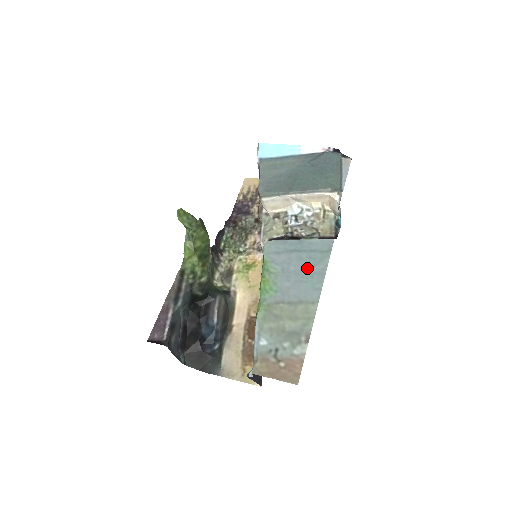
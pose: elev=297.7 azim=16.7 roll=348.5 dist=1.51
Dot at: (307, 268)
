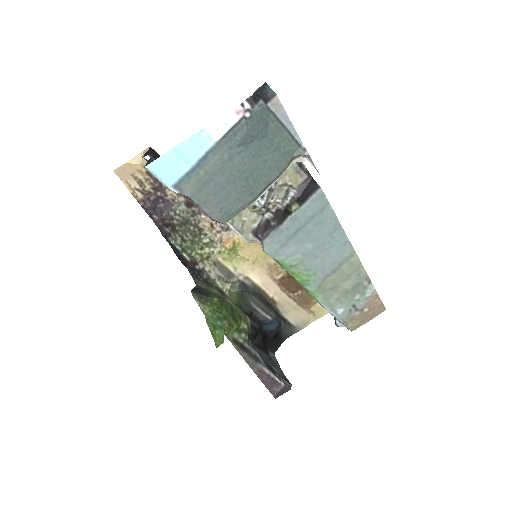
Dot at: (322, 235)
